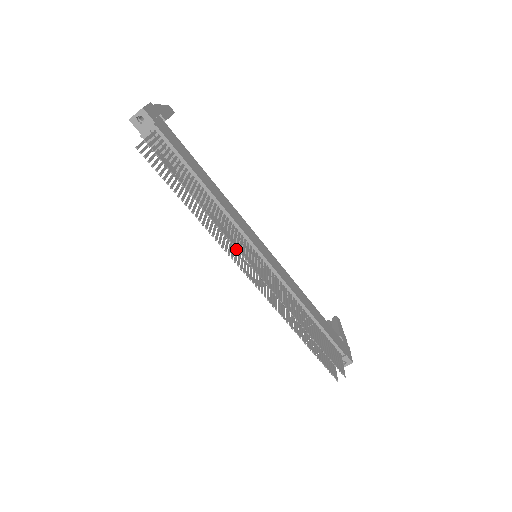
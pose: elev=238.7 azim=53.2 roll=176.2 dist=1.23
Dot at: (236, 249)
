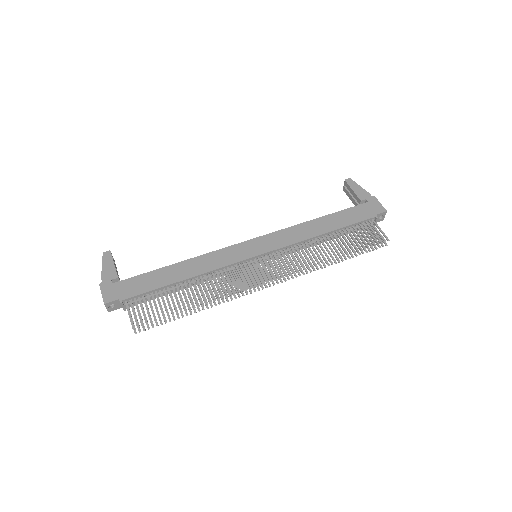
Dot at: occluded
